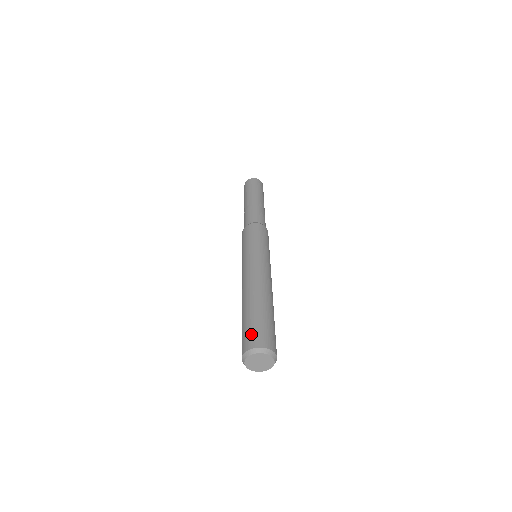
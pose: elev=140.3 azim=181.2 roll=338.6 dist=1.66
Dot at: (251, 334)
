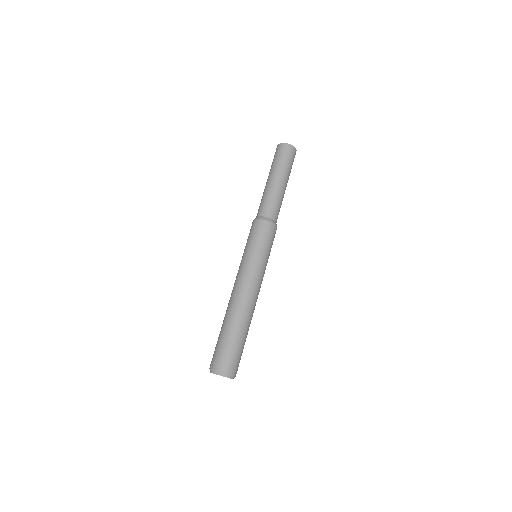
Dot at: (228, 358)
